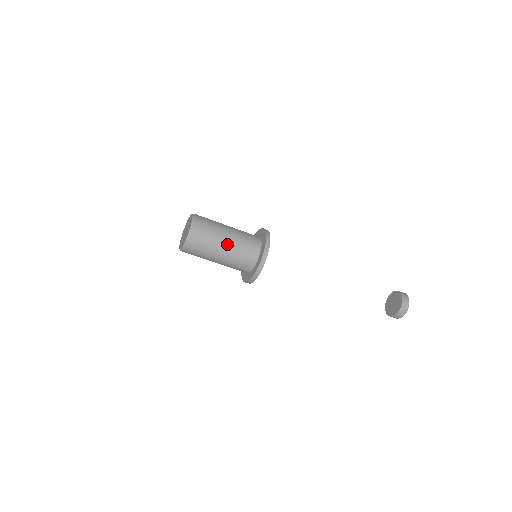
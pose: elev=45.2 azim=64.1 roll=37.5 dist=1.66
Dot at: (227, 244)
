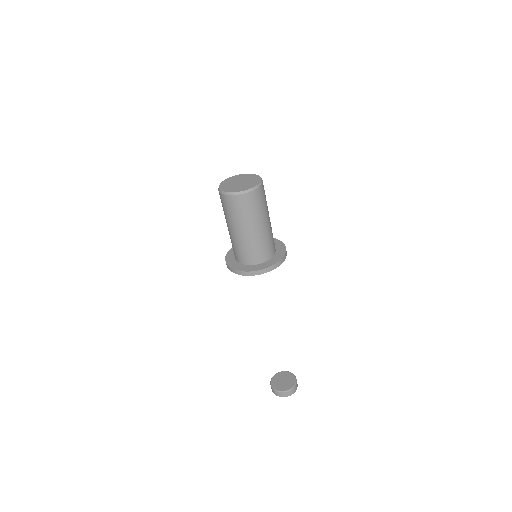
Dot at: (269, 221)
